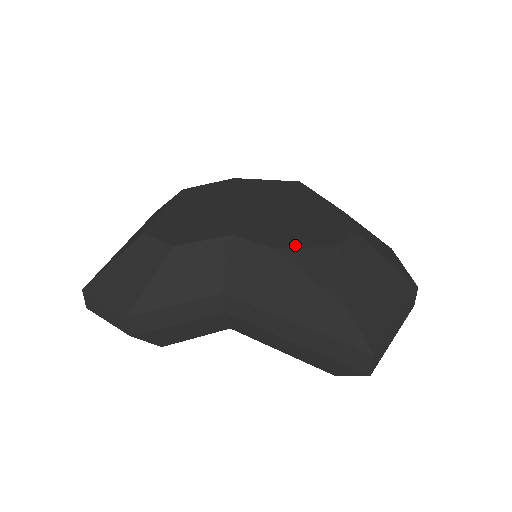
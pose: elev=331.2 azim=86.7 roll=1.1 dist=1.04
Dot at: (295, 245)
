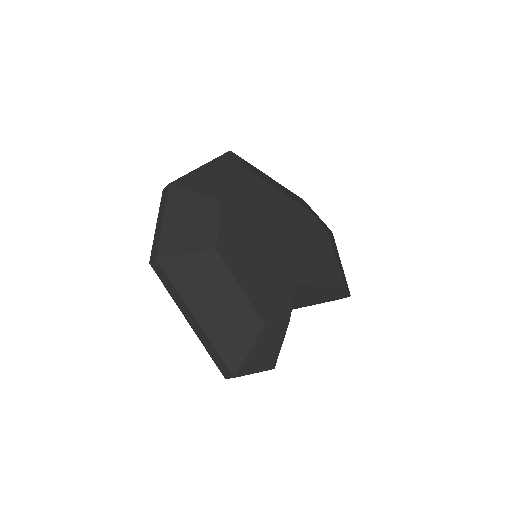
Dot at: (323, 269)
